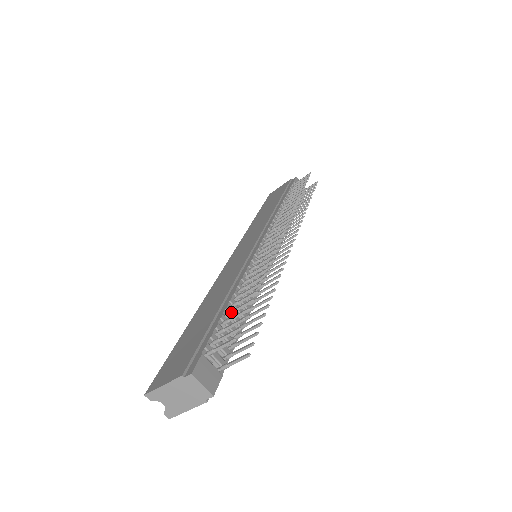
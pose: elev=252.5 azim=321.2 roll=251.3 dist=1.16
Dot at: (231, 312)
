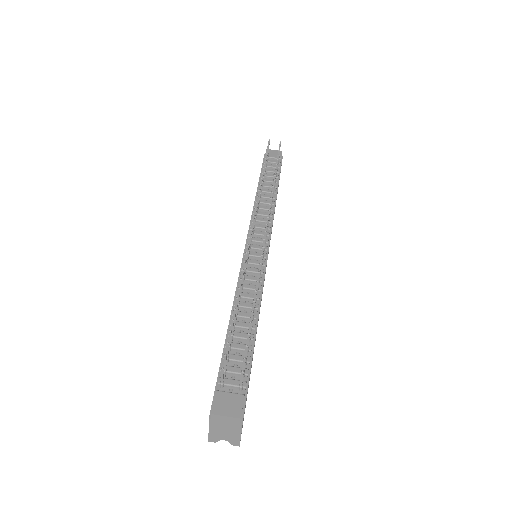
Dot at: occluded
